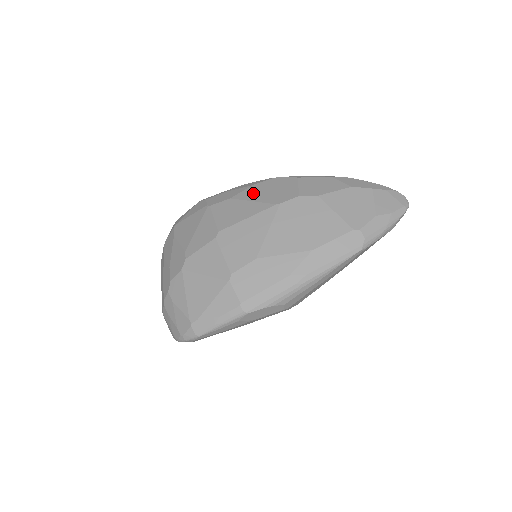
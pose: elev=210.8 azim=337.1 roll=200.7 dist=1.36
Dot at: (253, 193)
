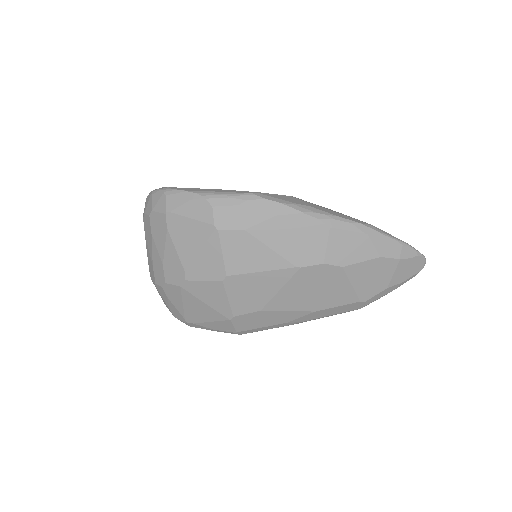
Dot at: (273, 234)
